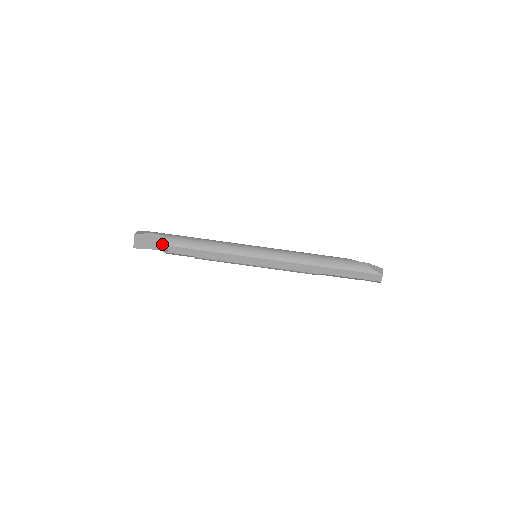
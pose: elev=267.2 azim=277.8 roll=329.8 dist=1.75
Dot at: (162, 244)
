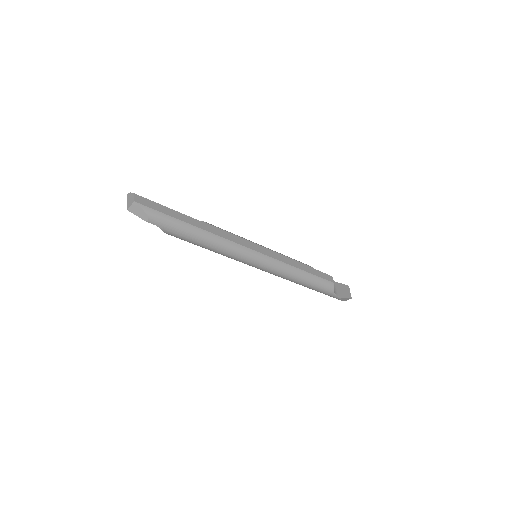
Dot at: occluded
